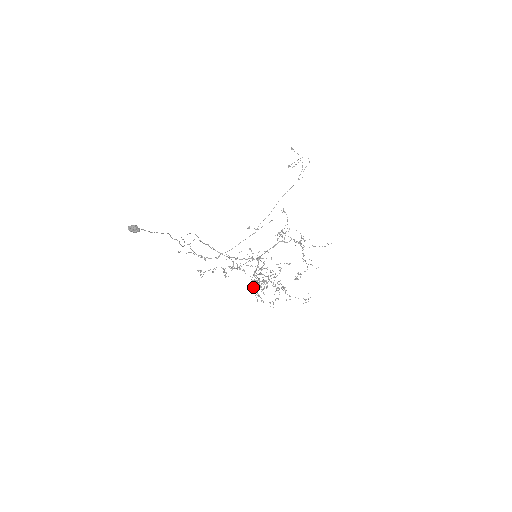
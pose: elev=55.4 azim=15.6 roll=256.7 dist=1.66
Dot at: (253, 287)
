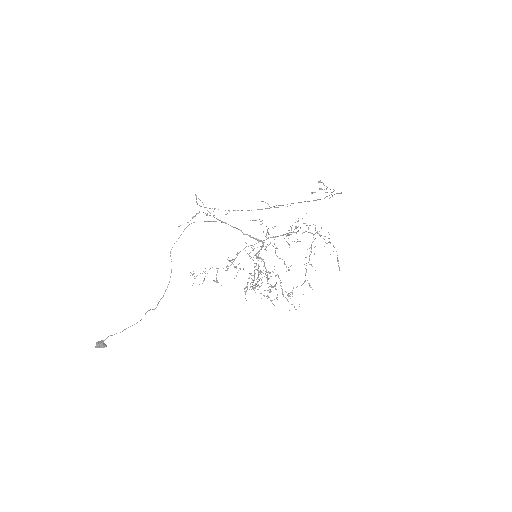
Dot at: occluded
